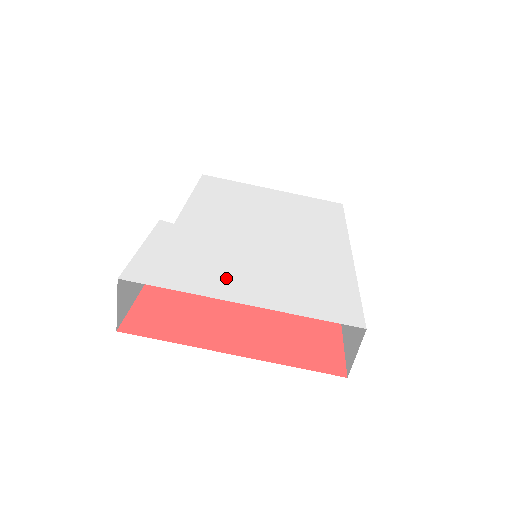
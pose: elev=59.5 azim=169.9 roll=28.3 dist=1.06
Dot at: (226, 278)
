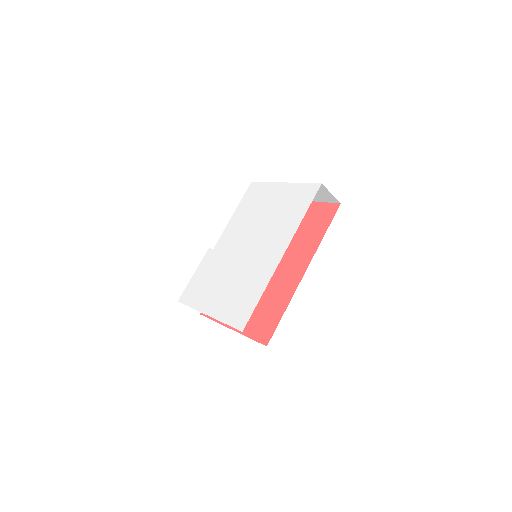
Dot at: (210, 295)
